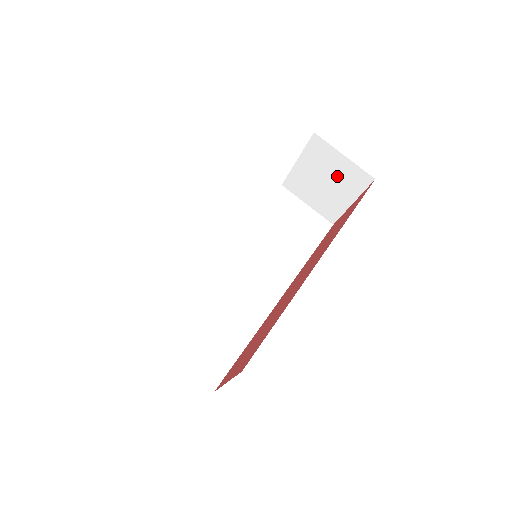
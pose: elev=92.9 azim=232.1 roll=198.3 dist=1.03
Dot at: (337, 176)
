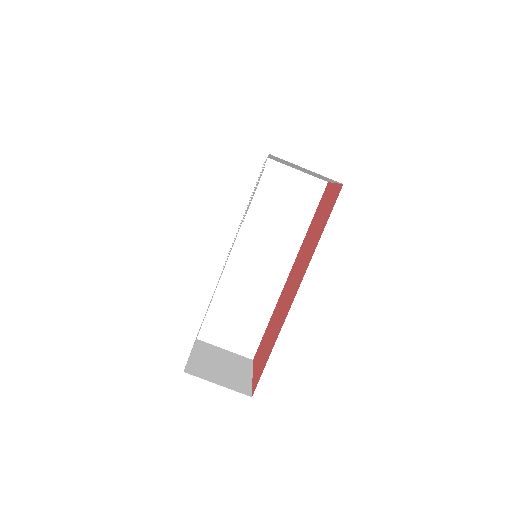
Dot at: occluded
